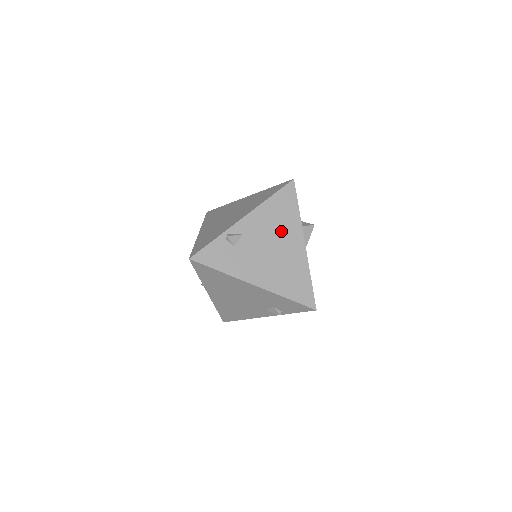
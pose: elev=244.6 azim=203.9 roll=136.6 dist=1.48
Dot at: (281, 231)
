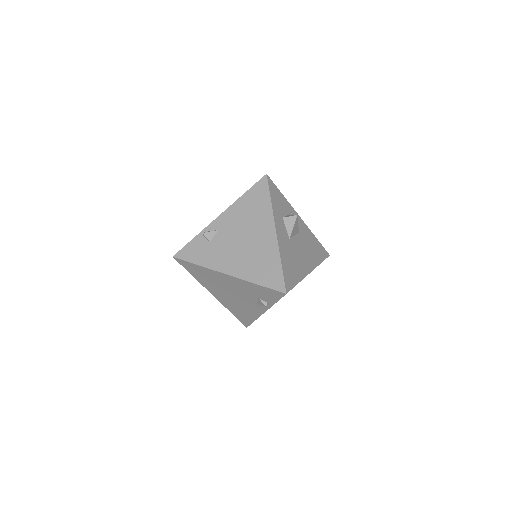
Dot at: (253, 222)
